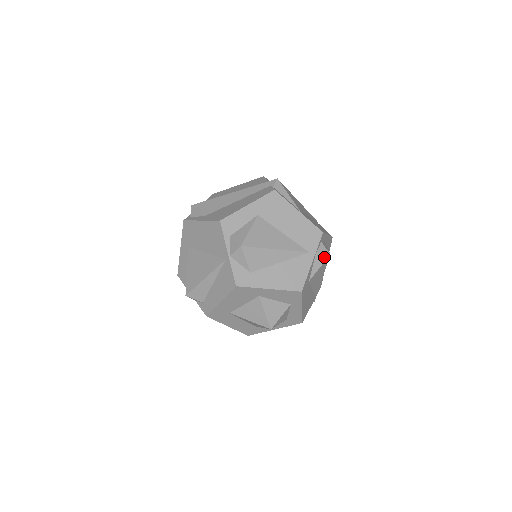
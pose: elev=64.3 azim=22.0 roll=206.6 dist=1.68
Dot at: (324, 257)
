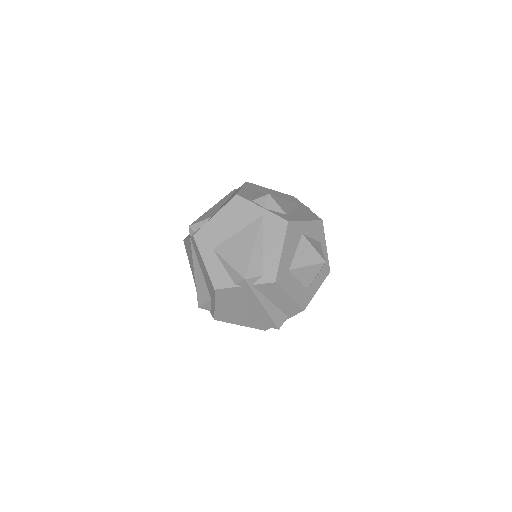
Dot at: occluded
